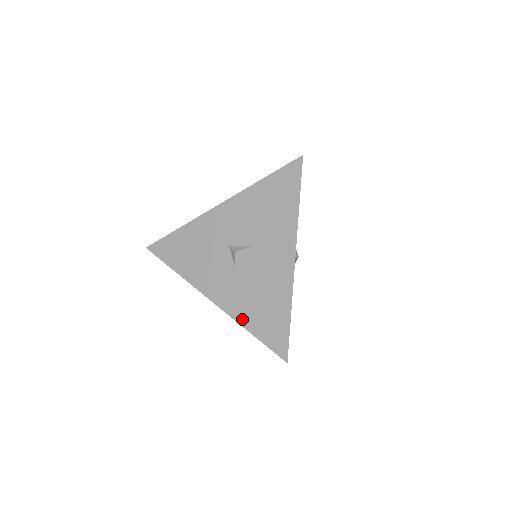
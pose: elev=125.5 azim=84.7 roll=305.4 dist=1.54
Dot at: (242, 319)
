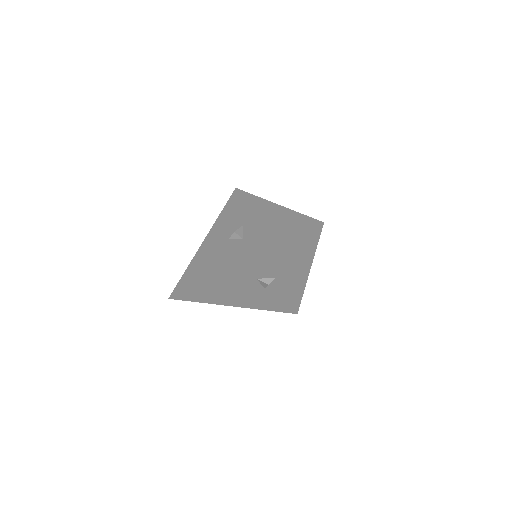
Dot at: (272, 244)
